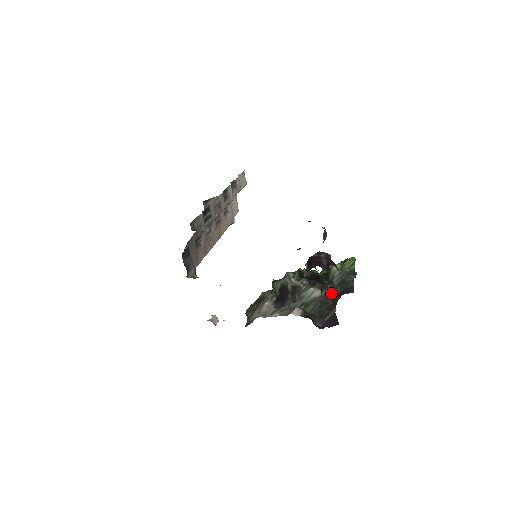
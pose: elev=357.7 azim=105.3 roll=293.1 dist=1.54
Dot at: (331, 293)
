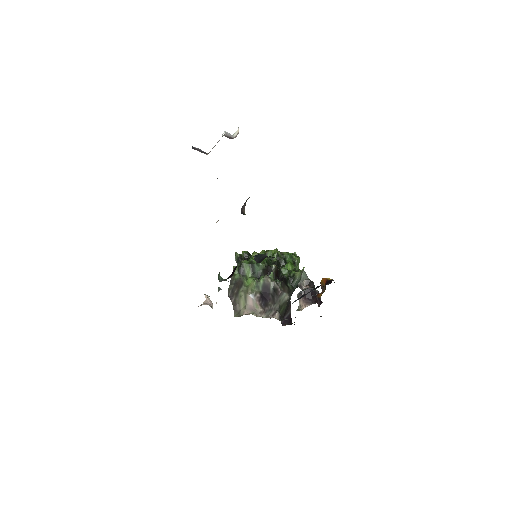
Dot at: occluded
